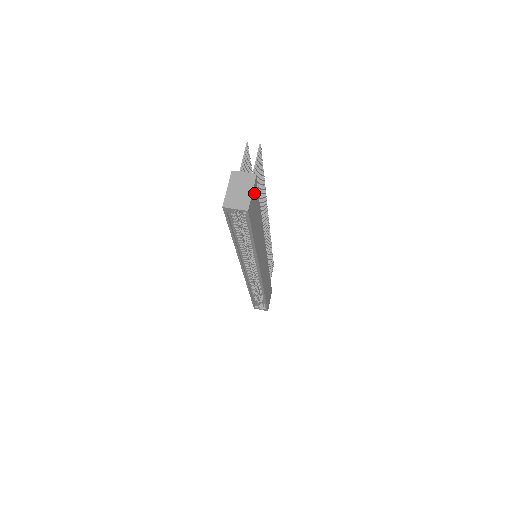
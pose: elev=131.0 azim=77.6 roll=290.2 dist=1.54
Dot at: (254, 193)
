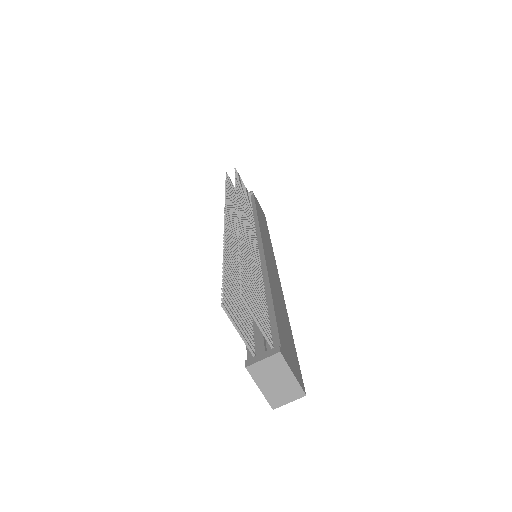
Dot at: (287, 358)
